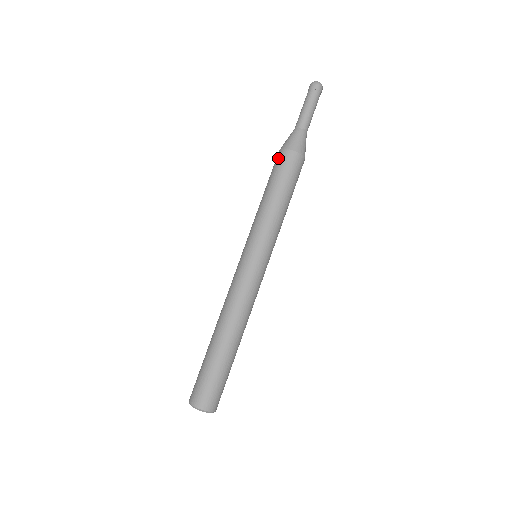
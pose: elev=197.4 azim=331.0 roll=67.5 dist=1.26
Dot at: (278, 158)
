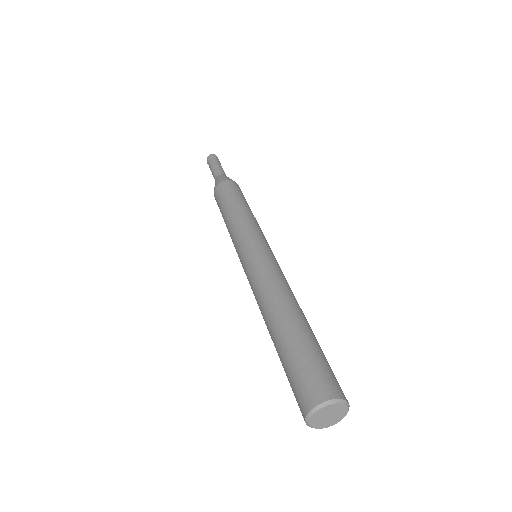
Dot at: (230, 185)
